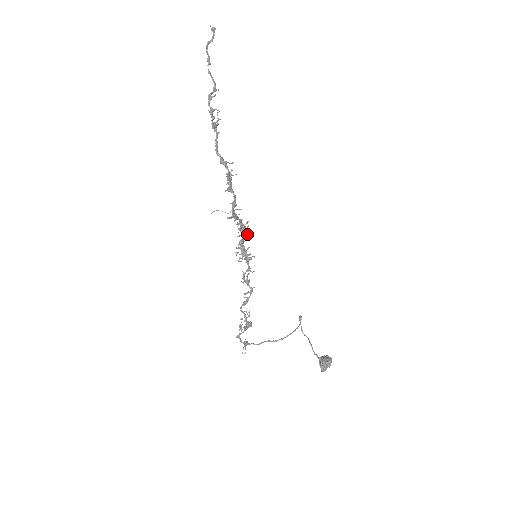
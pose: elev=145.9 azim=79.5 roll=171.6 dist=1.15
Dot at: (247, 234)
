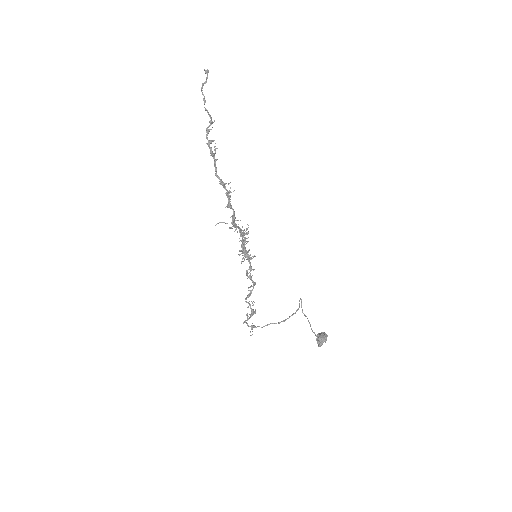
Dot at: (248, 237)
